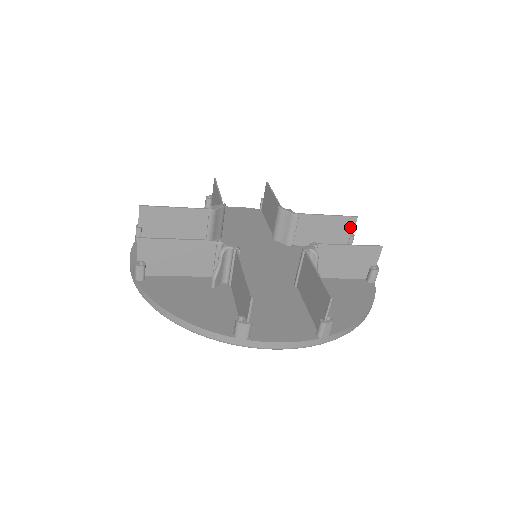
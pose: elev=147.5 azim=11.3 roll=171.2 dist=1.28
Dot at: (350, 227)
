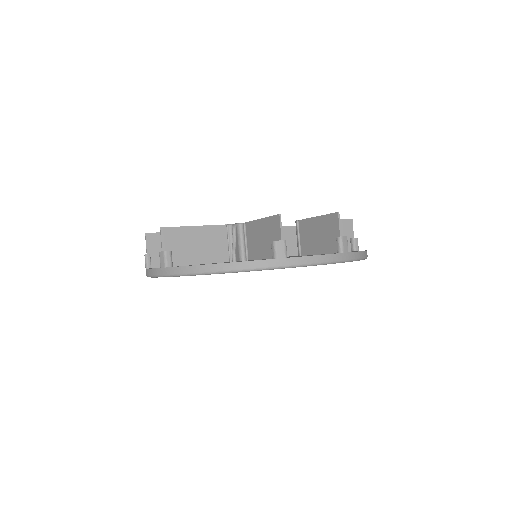
Dot at: occluded
